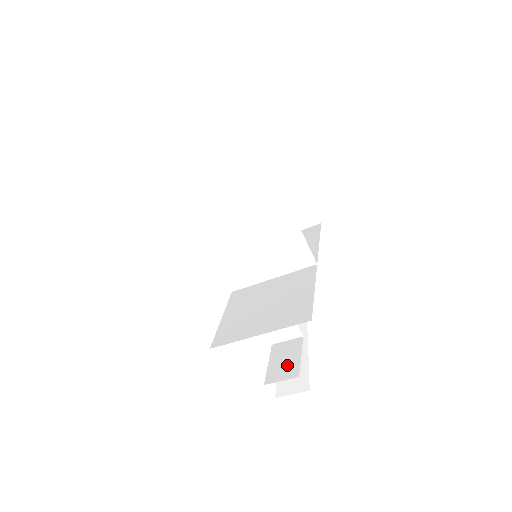
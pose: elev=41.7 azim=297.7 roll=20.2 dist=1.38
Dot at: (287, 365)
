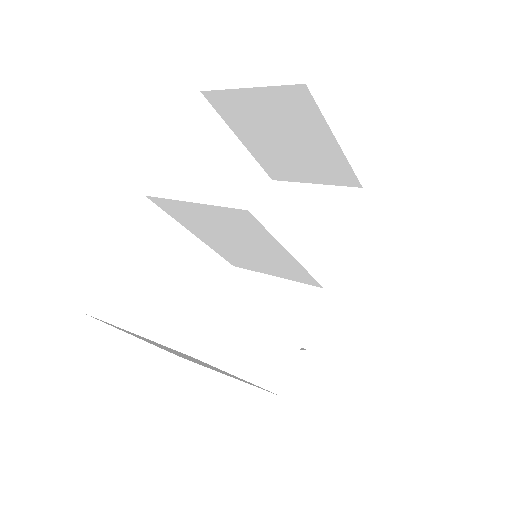
Dot at: occluded
